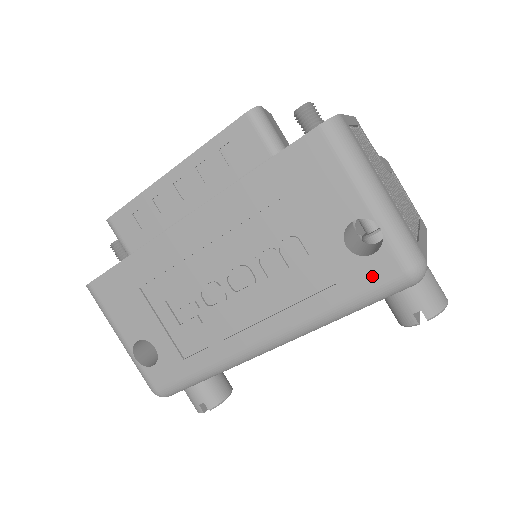
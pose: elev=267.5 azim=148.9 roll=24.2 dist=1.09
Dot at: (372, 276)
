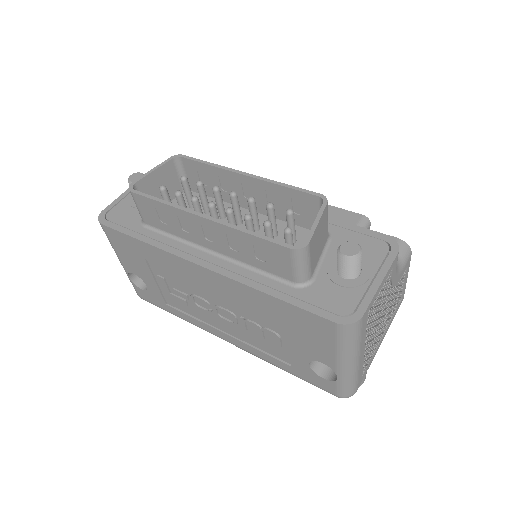
Dot at: (315, 382)
